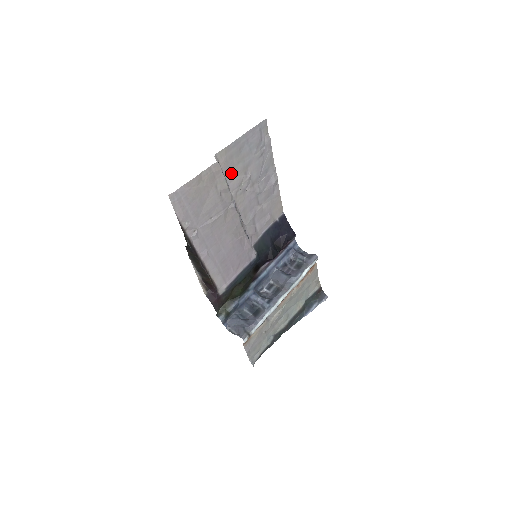
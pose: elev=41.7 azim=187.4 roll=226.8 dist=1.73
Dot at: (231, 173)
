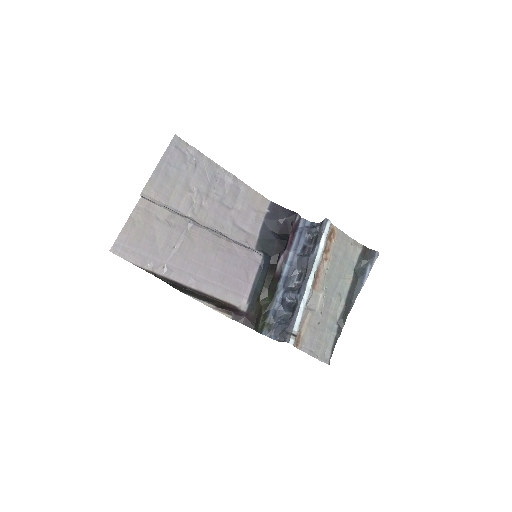
Dot at: (173, 199)
